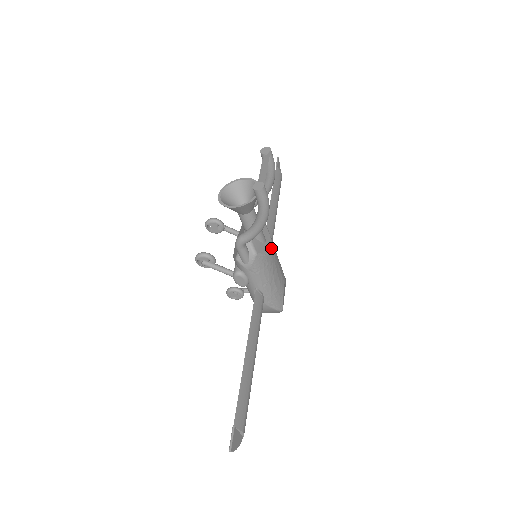
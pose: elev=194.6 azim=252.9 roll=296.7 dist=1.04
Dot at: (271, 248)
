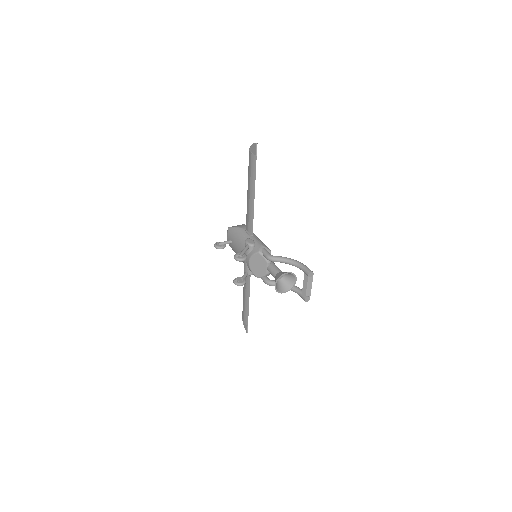
Dot at: occluded
